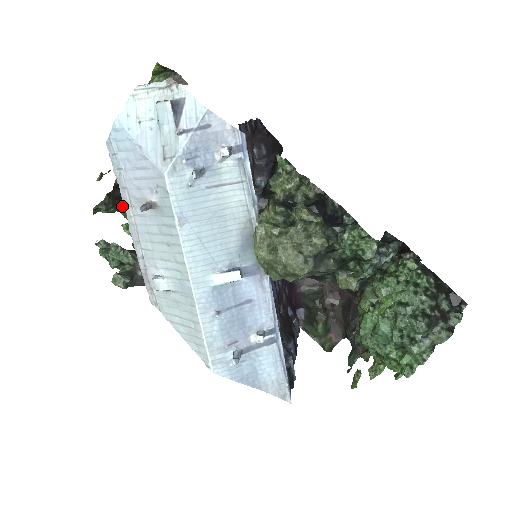
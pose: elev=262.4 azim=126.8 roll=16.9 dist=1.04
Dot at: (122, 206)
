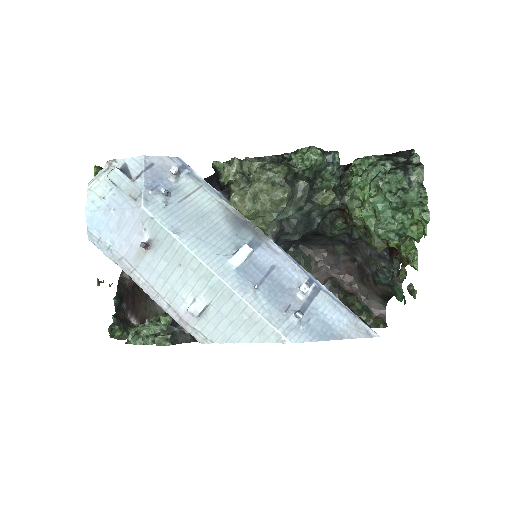
Dot at: (132, 330)
